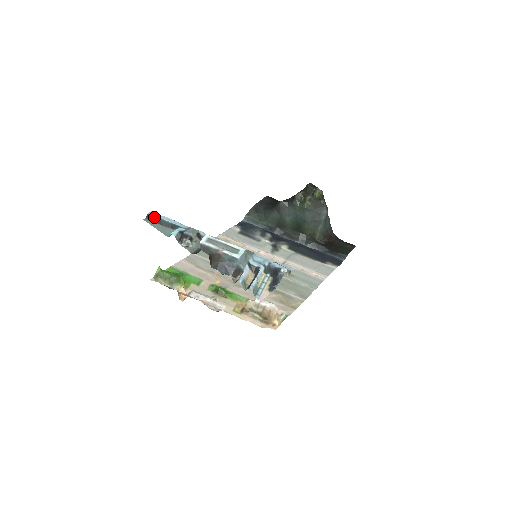
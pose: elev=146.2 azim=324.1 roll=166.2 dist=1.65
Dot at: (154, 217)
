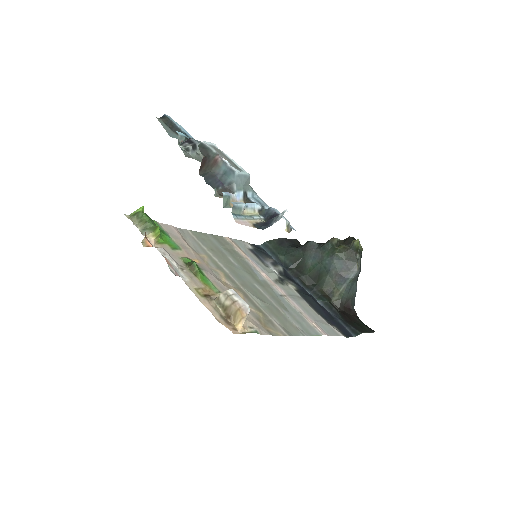
Dot at: (169, 120)
